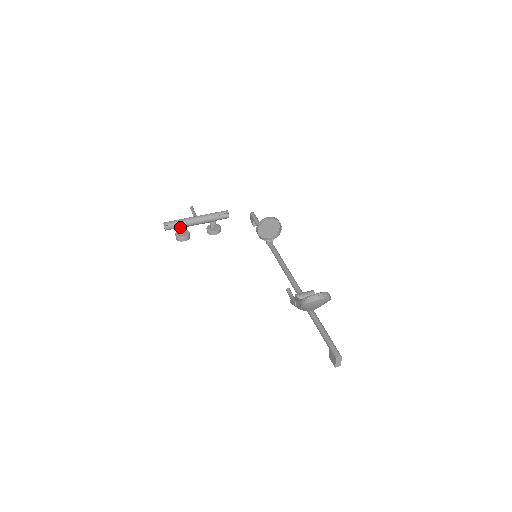
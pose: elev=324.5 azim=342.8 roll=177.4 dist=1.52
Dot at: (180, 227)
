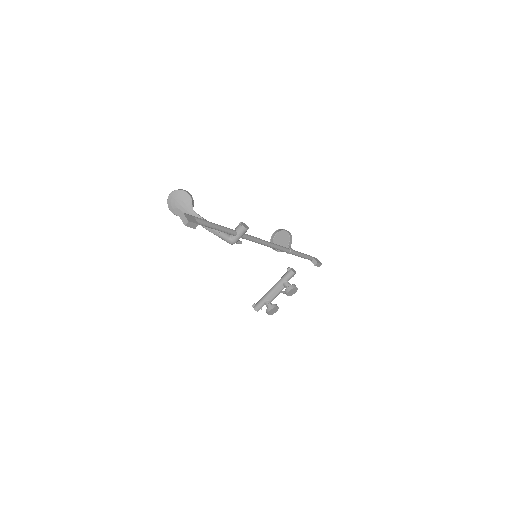
Dot at: (264, 302)
